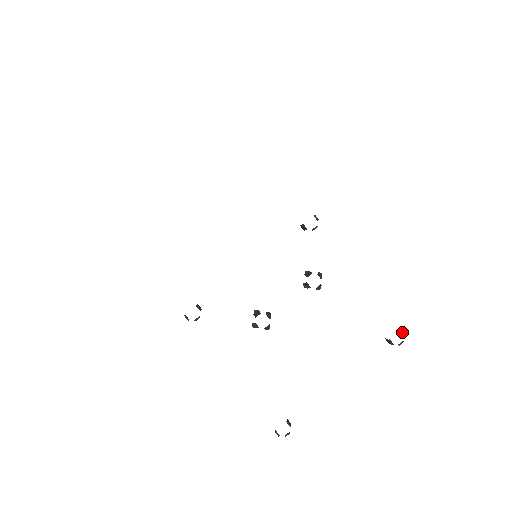
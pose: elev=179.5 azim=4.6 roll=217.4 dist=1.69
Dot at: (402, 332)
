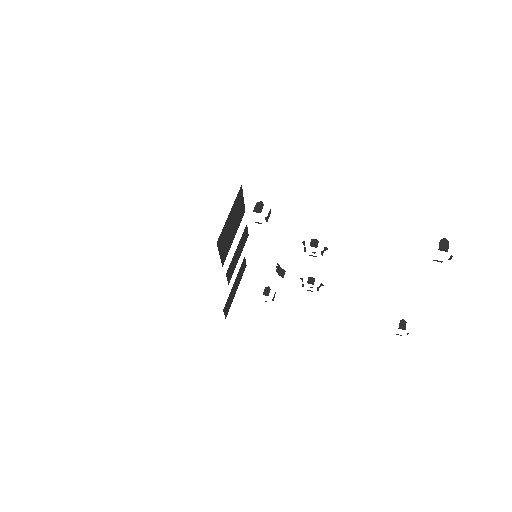
Dot at: (442, 250)
